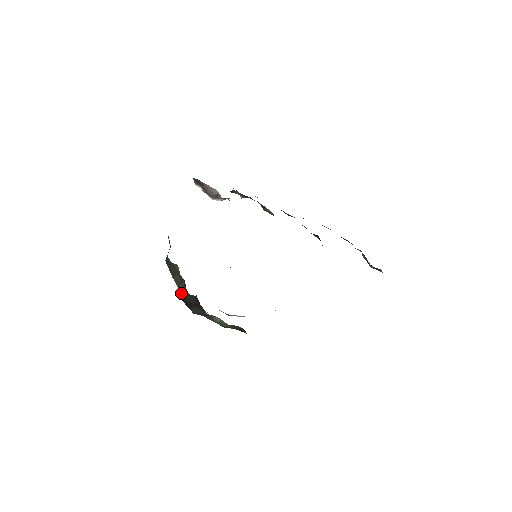
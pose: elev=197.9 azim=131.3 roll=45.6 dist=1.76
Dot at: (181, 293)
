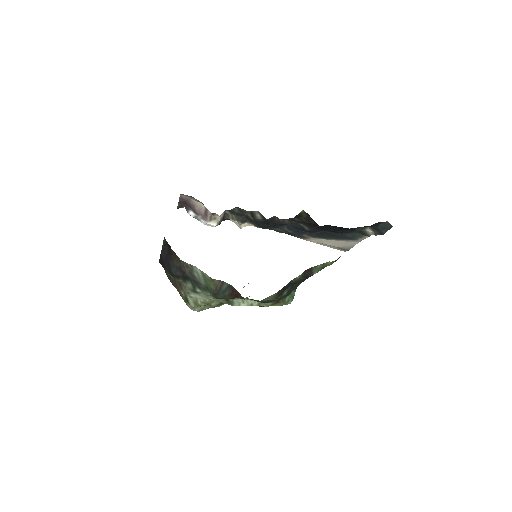
Dot at: (160, 256)
